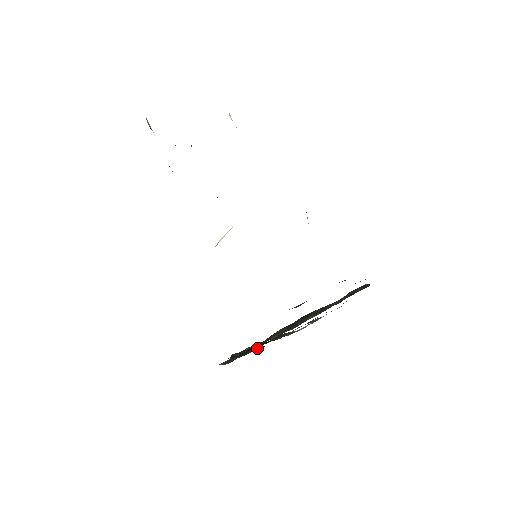
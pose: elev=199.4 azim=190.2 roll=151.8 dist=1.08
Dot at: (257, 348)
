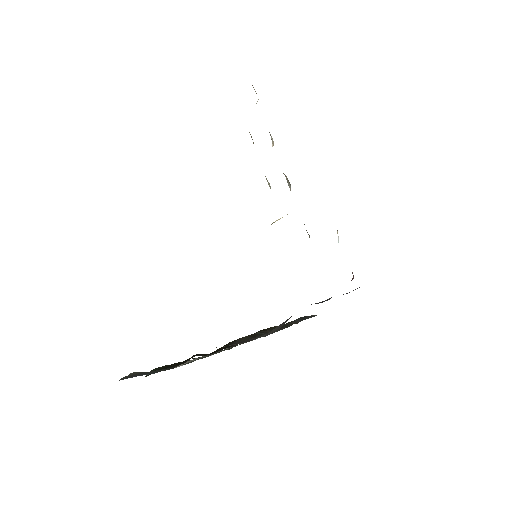
Dot at: occluded
